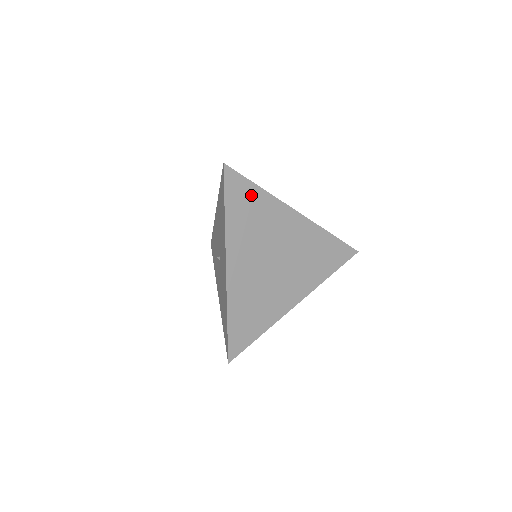
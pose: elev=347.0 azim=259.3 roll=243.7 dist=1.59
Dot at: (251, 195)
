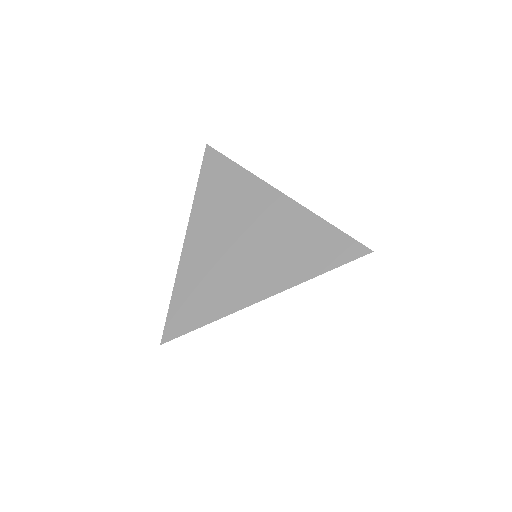
Dot at: (227, 172)
